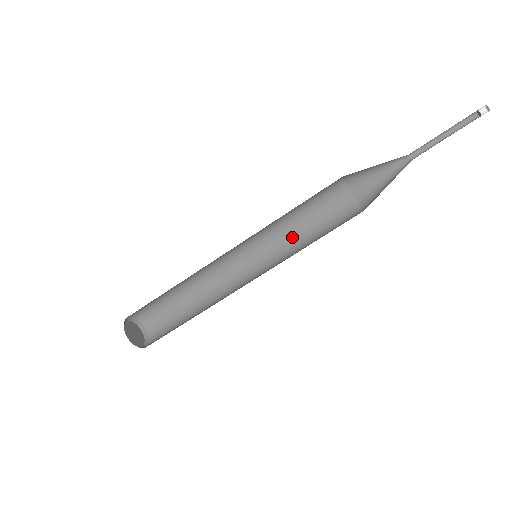
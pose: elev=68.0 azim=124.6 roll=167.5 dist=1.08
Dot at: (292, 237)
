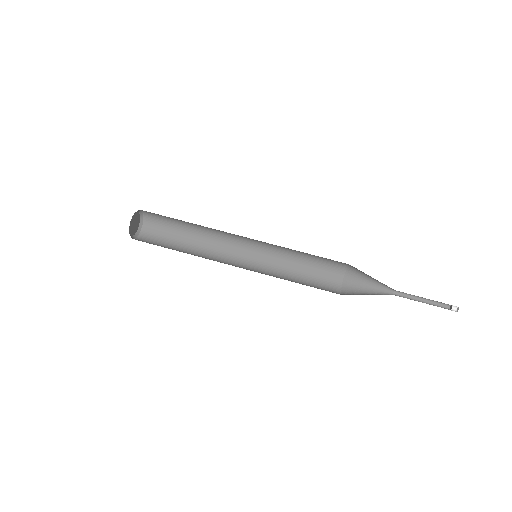
Dot at: (286, 267)
